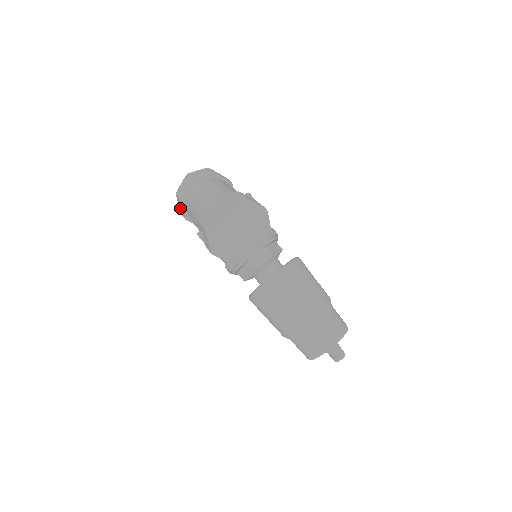
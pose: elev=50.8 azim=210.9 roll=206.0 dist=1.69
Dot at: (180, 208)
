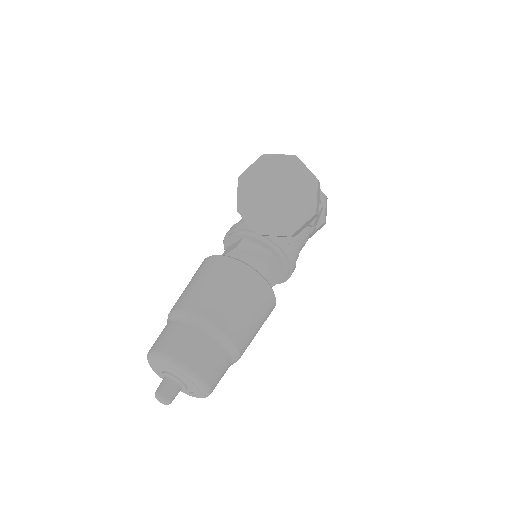
Dot at: occluded
